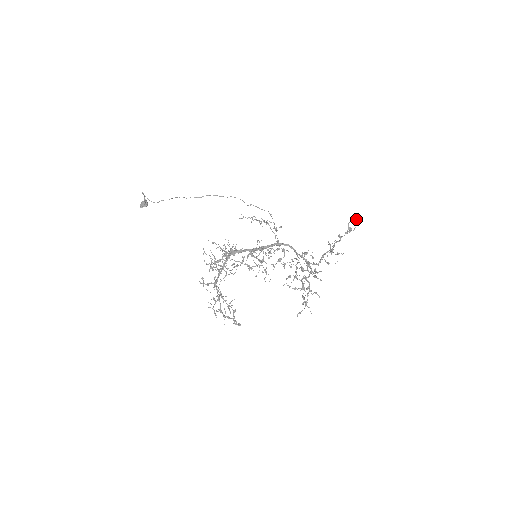
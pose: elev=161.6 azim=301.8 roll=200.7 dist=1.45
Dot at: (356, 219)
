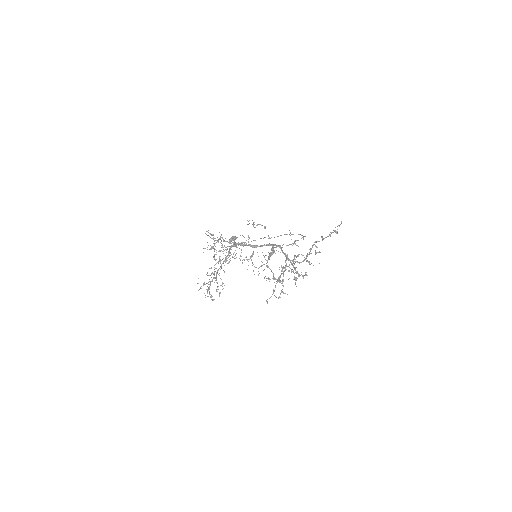
Dot at: (341, 222)
